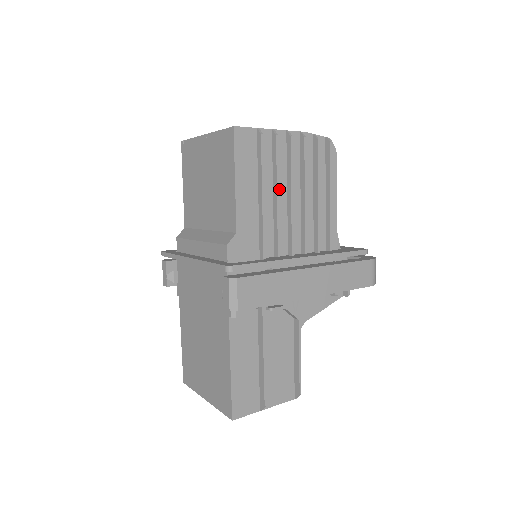
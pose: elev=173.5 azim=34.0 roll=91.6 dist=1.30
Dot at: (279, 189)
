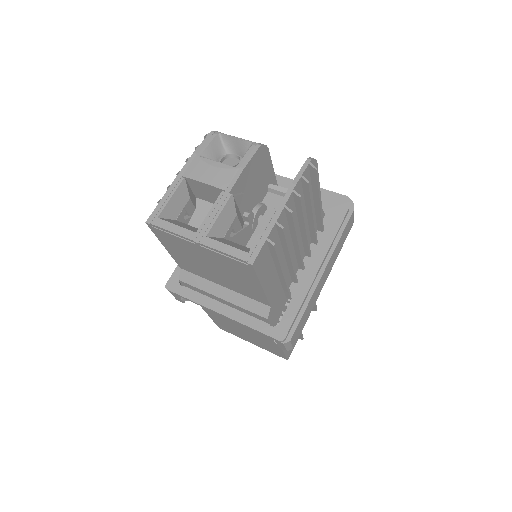
Dot at: occluded
